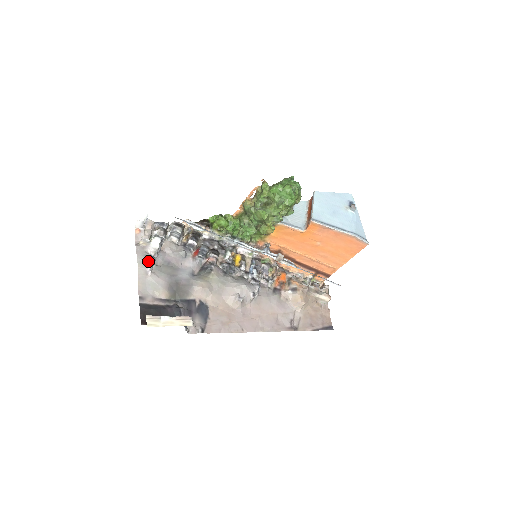
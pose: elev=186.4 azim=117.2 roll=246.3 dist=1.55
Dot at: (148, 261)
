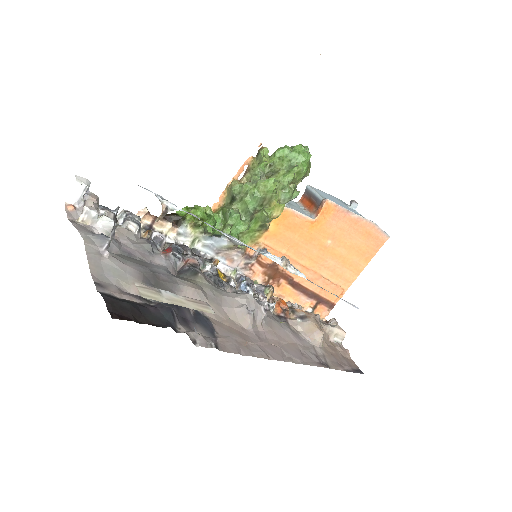
Dot at: (101, 238)
